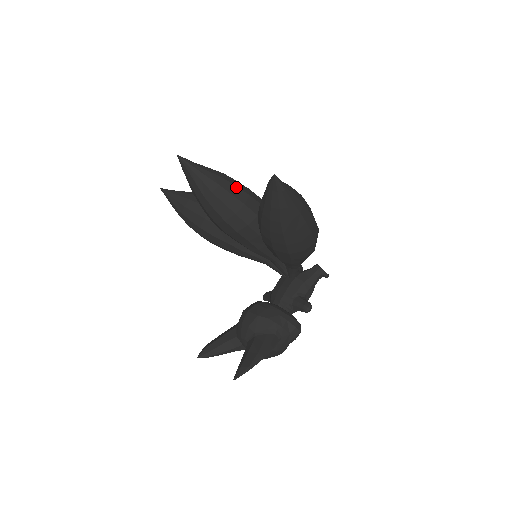
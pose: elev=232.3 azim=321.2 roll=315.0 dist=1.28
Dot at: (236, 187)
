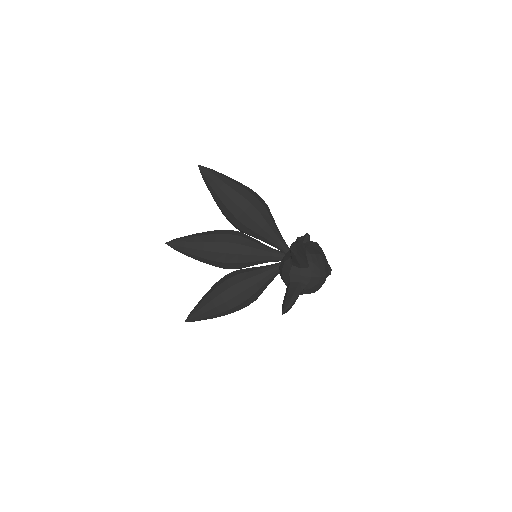
Dot at: occluded
